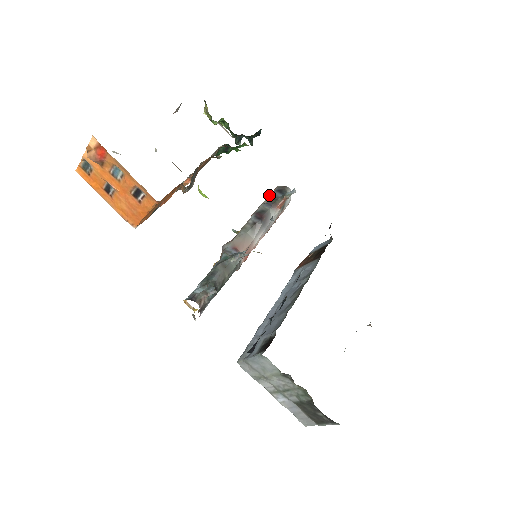
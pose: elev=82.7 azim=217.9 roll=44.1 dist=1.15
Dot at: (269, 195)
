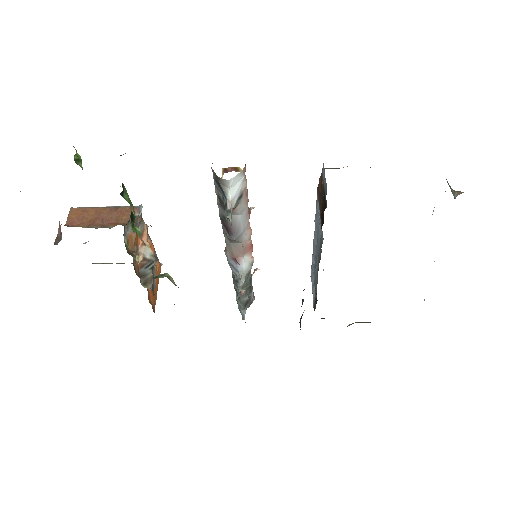
Dot at: (214, 184)
